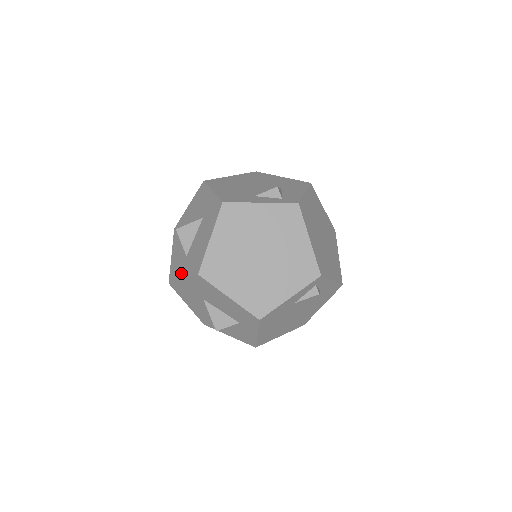
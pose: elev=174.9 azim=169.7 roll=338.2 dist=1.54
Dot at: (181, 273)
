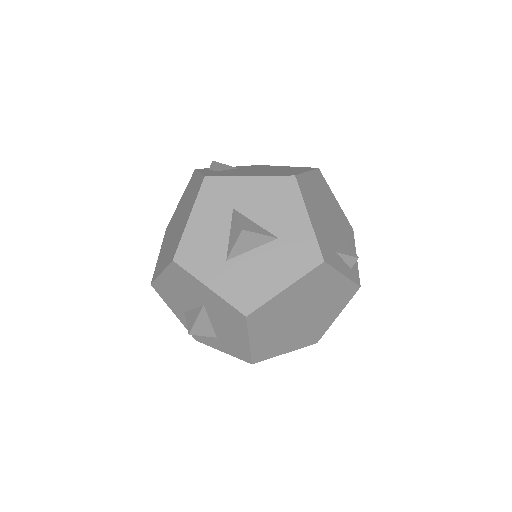
Dot at: (209, 276)
